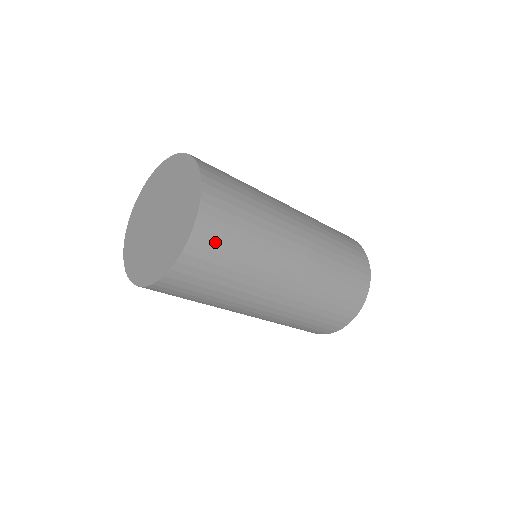
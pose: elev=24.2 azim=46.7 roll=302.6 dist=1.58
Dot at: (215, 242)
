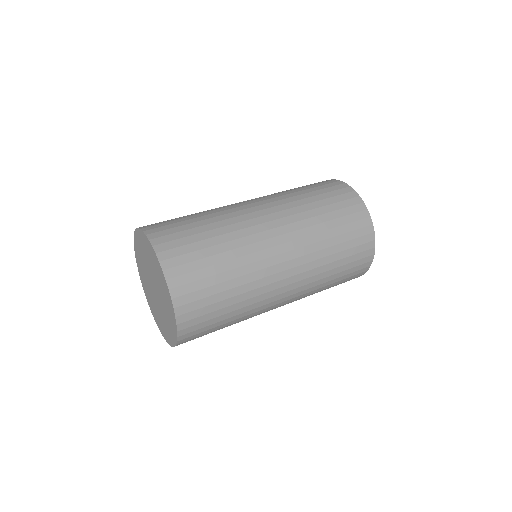
Dot at: occluded
